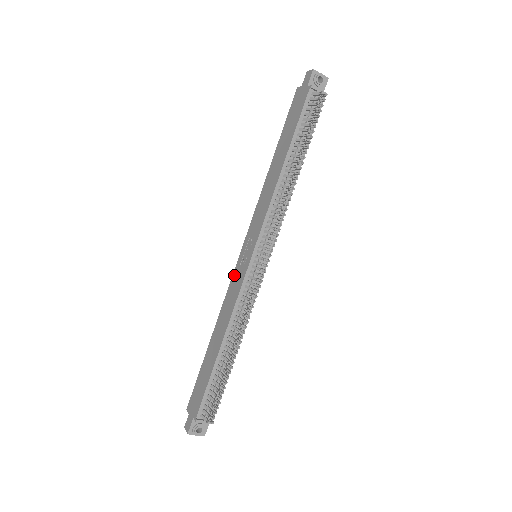
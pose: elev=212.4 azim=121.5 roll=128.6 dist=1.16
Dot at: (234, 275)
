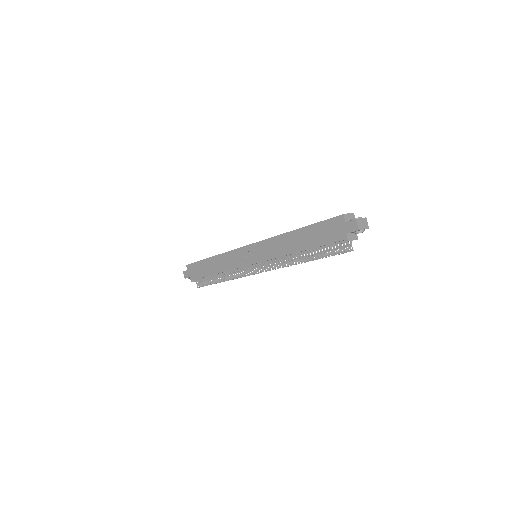
Dot at: (238, 251)
